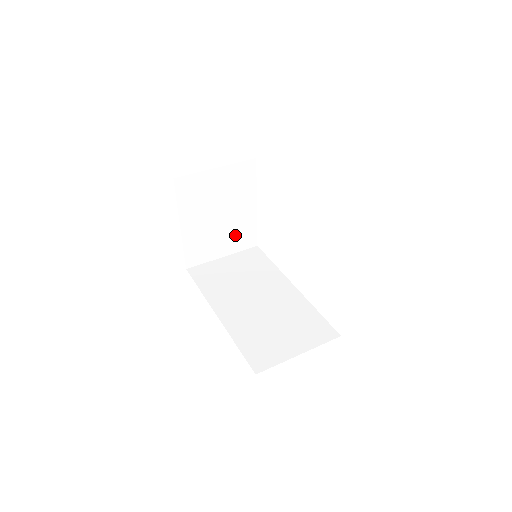
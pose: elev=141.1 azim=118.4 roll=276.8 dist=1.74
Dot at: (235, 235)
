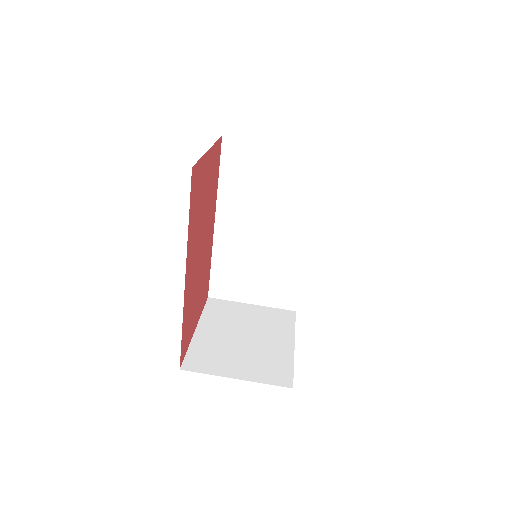
Dot at: occluded
